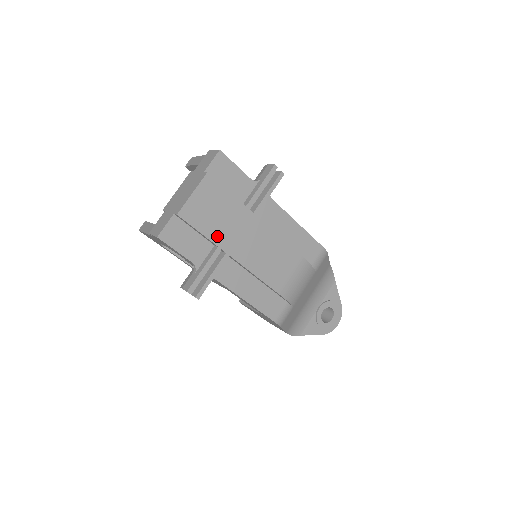
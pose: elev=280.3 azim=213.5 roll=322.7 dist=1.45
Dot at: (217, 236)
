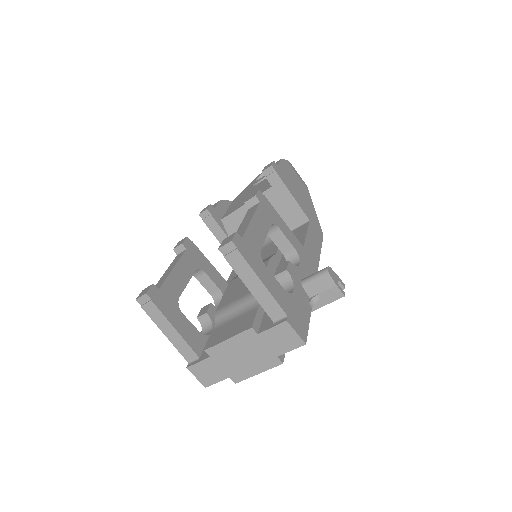
Dot at: occluded
